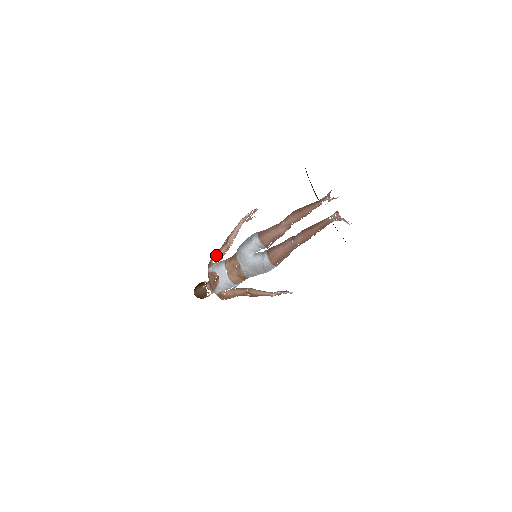
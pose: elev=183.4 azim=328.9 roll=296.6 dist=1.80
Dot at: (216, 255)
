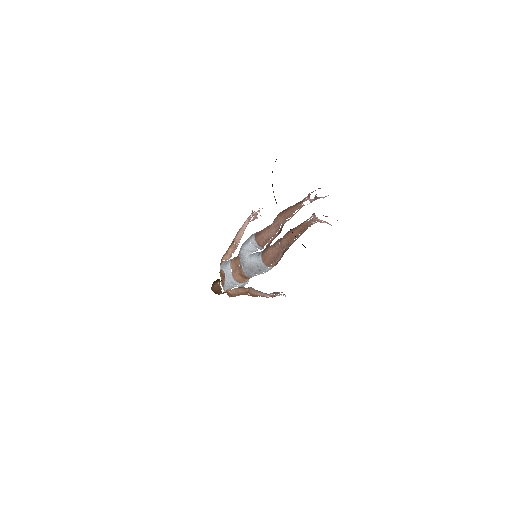
Dot at: (225, 253)
